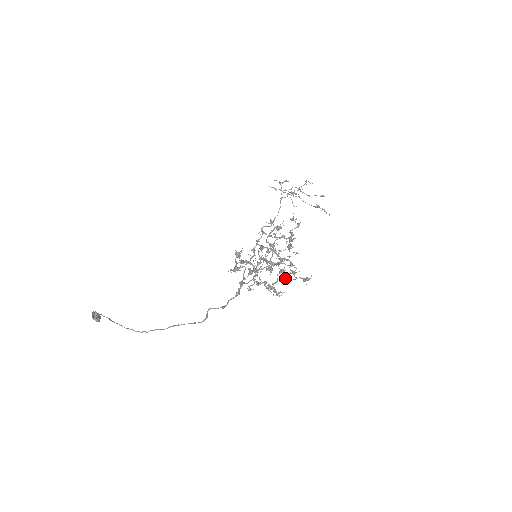
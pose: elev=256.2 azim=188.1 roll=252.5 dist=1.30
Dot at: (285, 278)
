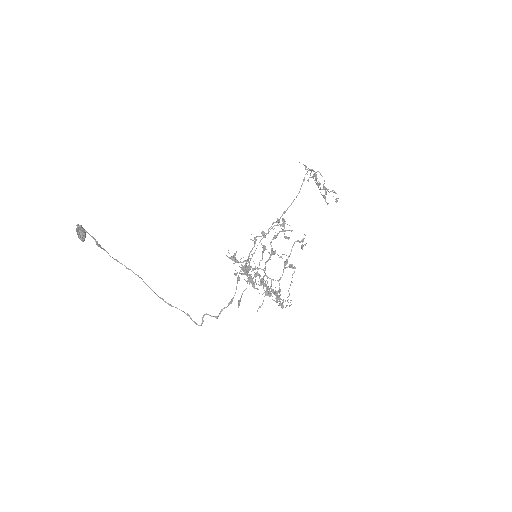
Dot at: (269, 296)
